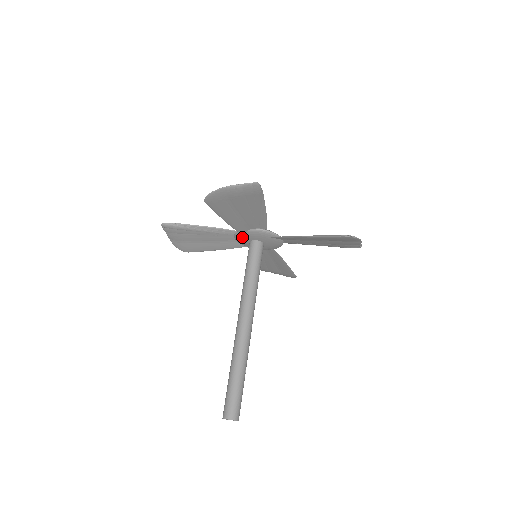
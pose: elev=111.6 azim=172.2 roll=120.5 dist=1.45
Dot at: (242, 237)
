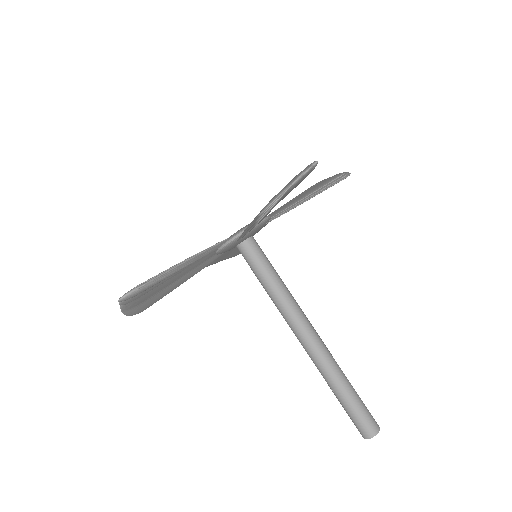
Dot at: (233, 244)
